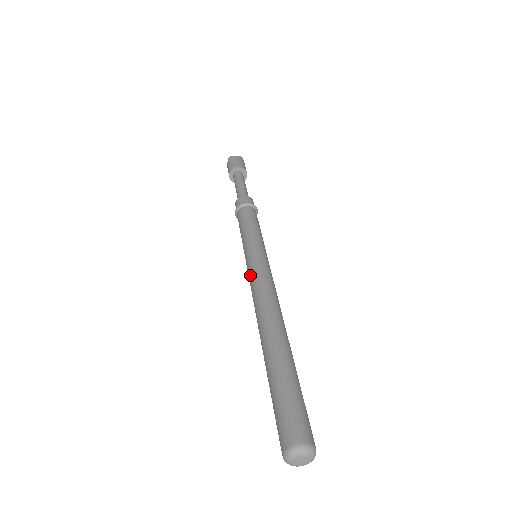
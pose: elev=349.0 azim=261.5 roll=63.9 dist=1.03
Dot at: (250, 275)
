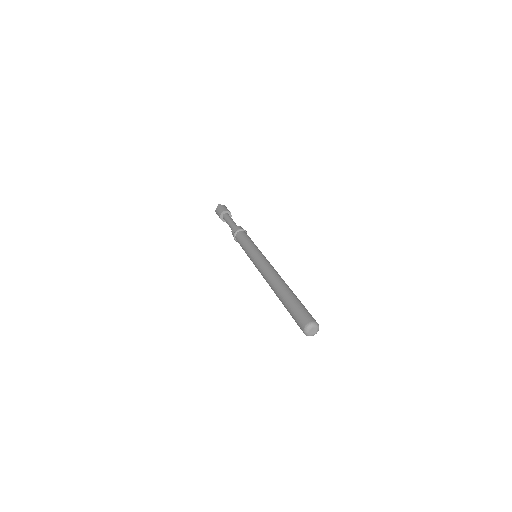
Dot at: (259, 262)
